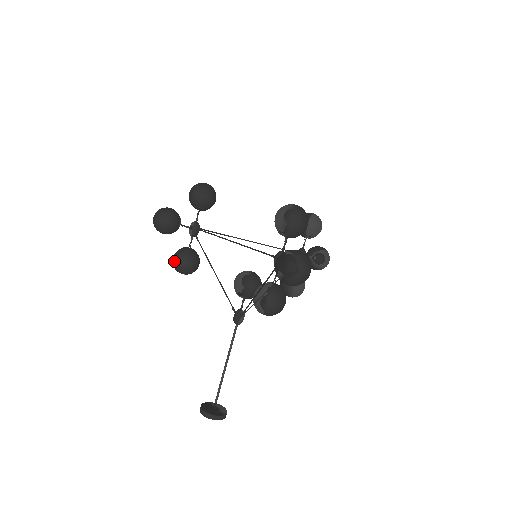
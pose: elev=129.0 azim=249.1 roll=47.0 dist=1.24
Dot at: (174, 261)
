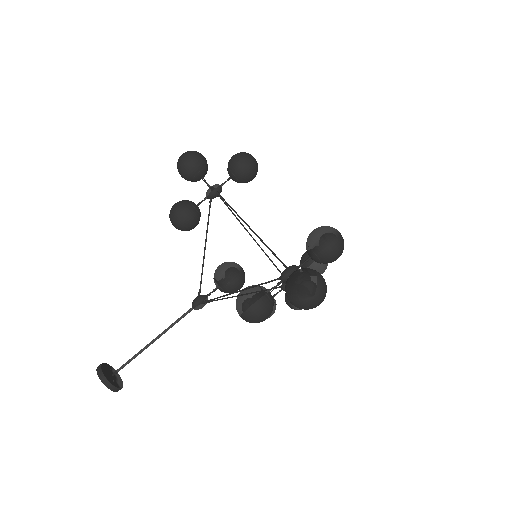
Dot at: (175, 207)
